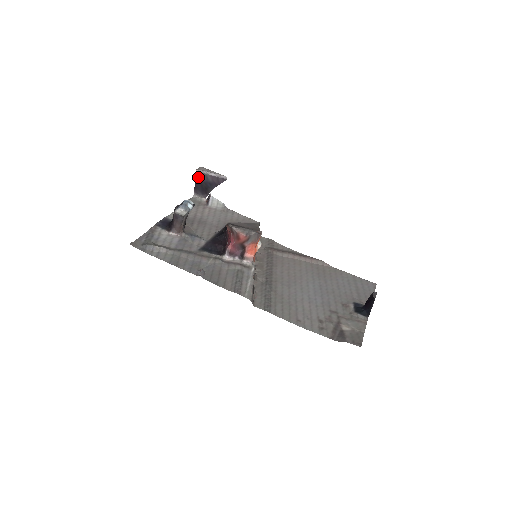
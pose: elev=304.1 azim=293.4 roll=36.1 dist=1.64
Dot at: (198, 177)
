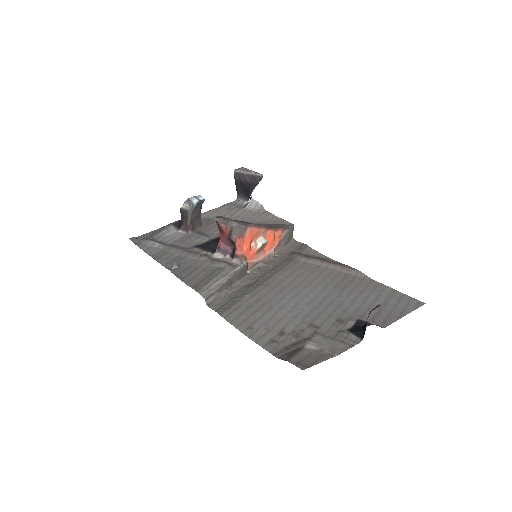
Dot at: (237, 178)
